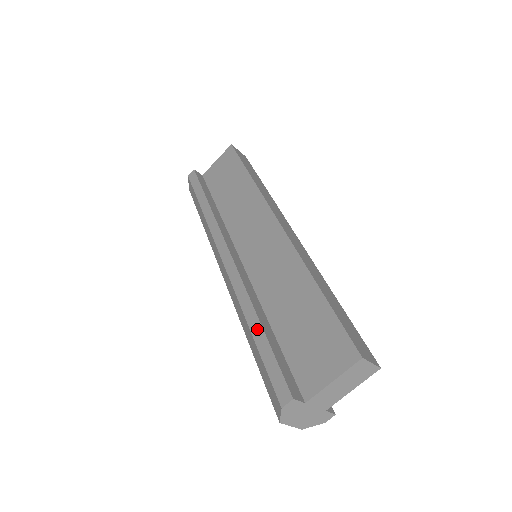
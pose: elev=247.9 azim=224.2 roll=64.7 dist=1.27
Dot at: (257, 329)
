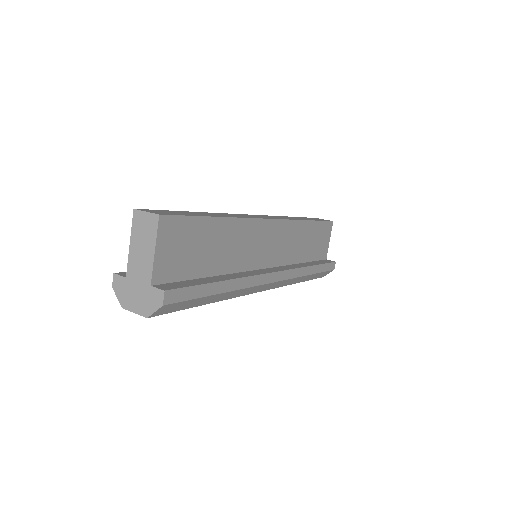
Dot at: occluded
